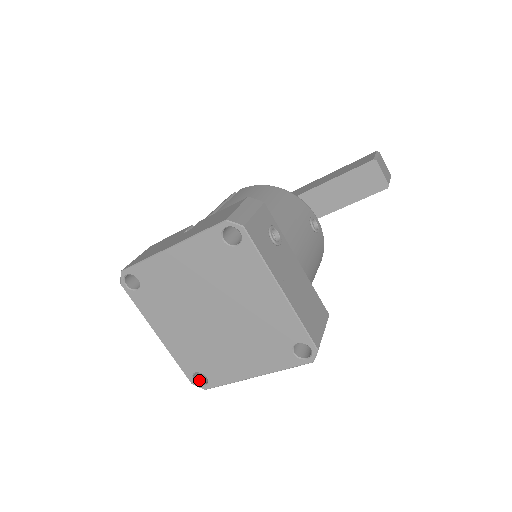
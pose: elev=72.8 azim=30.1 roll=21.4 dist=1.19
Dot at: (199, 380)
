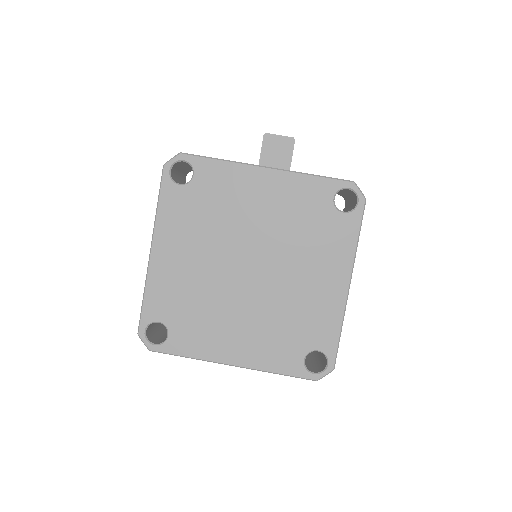
Dot at: (319, 370)
